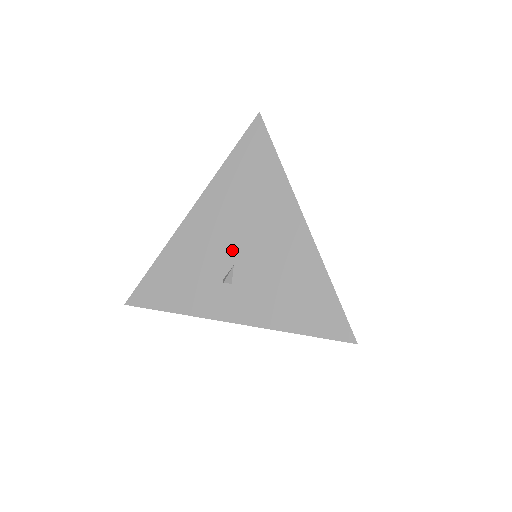
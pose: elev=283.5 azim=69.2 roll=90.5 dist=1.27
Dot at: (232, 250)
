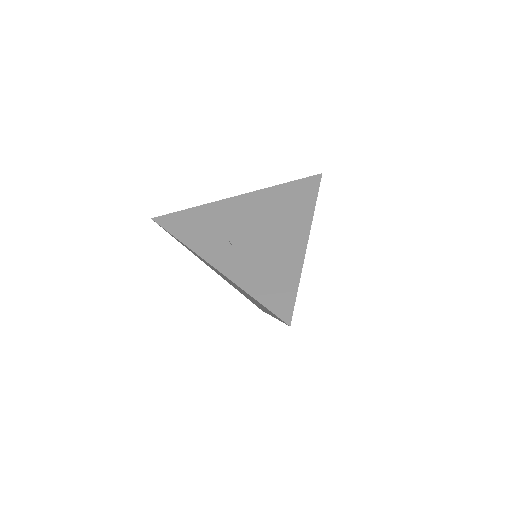
Dot at: (248, 229)
